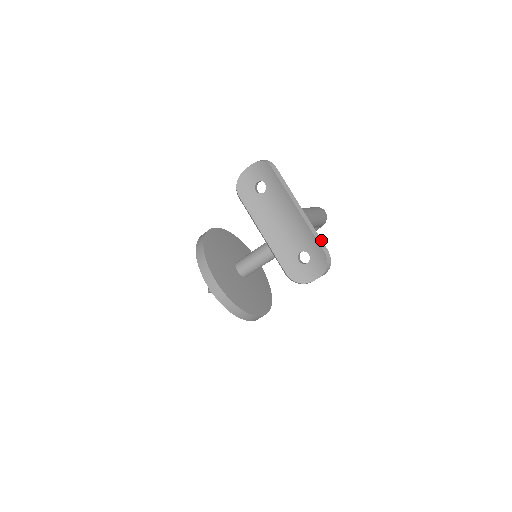
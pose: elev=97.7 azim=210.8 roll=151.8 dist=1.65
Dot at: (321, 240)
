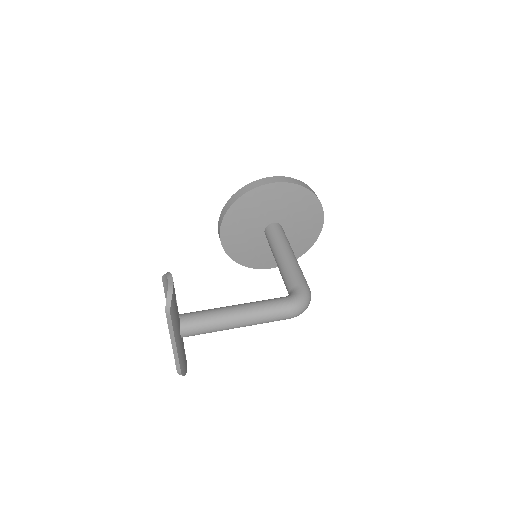
Dot at: (180, 367)
